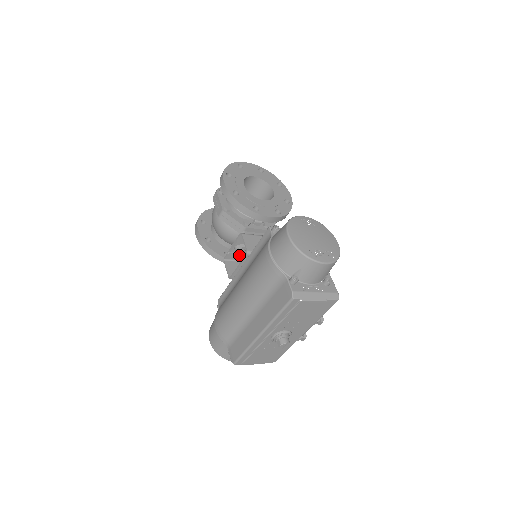
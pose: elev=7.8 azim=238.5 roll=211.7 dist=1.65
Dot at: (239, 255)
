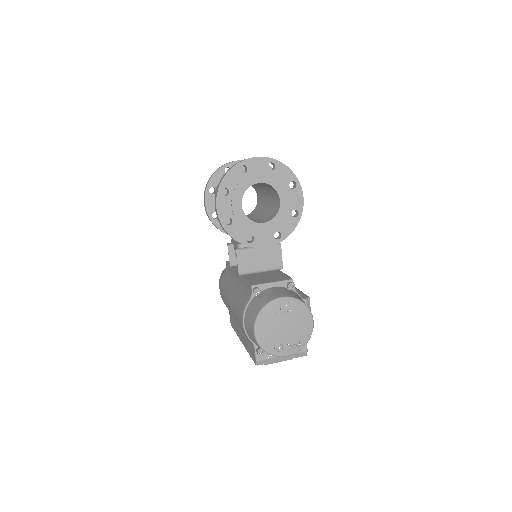
Dot at: occluded
